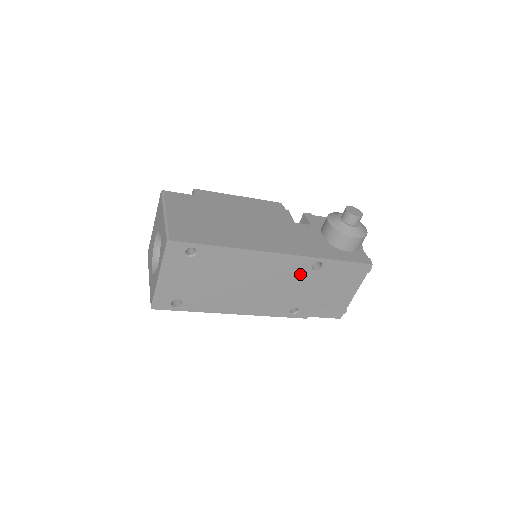
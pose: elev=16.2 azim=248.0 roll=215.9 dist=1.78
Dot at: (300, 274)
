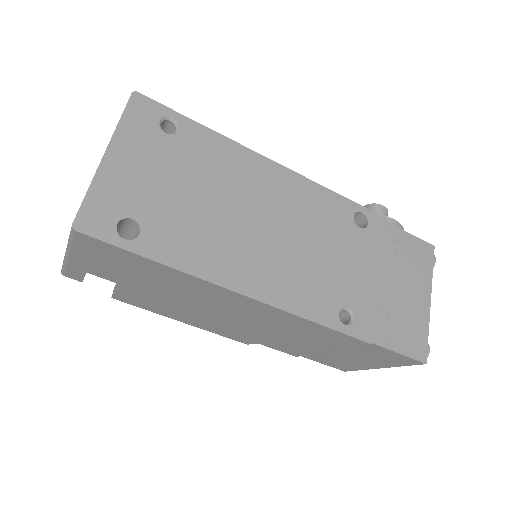
Dot at: (340, 229)
